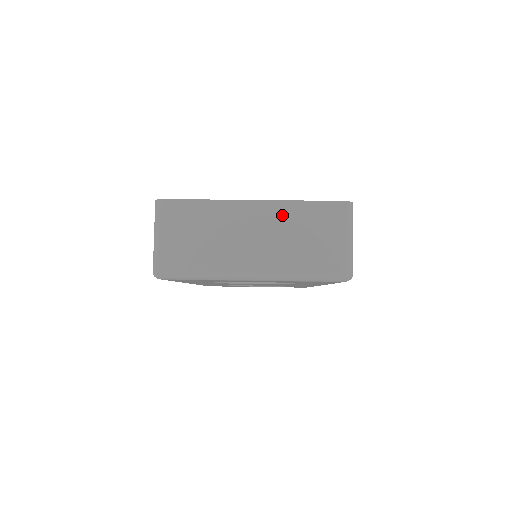
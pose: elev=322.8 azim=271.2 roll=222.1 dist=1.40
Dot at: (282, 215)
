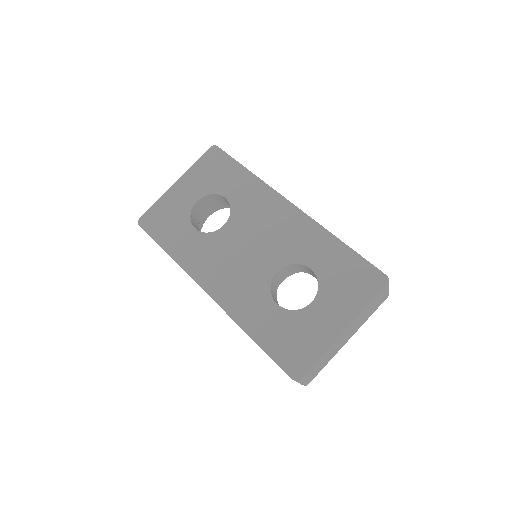
Dot at: (359, 318)
